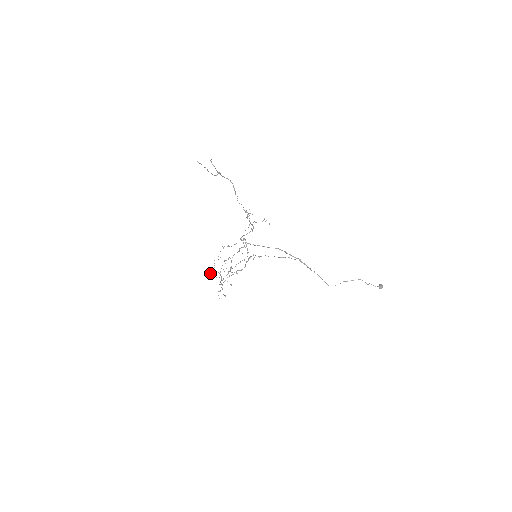
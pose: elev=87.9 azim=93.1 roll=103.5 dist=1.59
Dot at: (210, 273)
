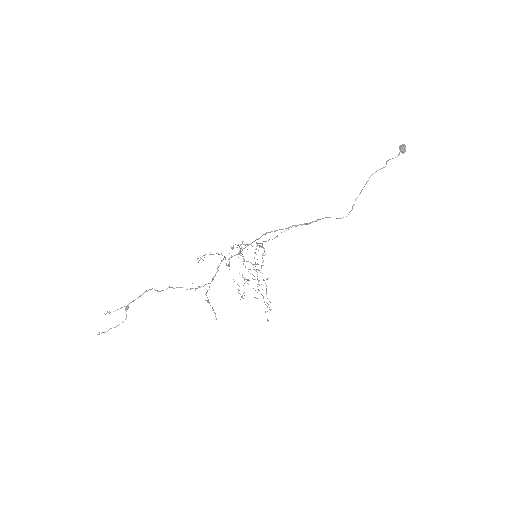
Dot at: (240, 299)
